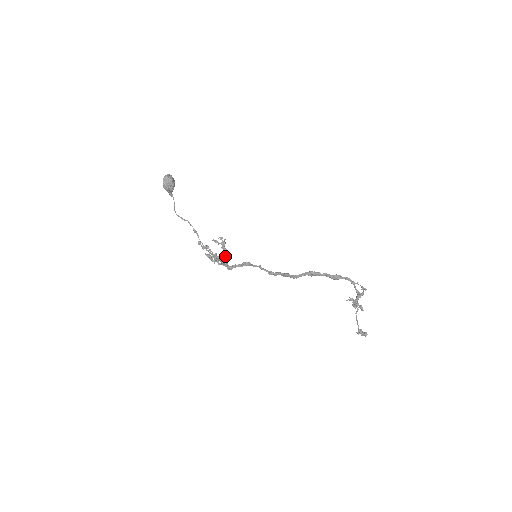
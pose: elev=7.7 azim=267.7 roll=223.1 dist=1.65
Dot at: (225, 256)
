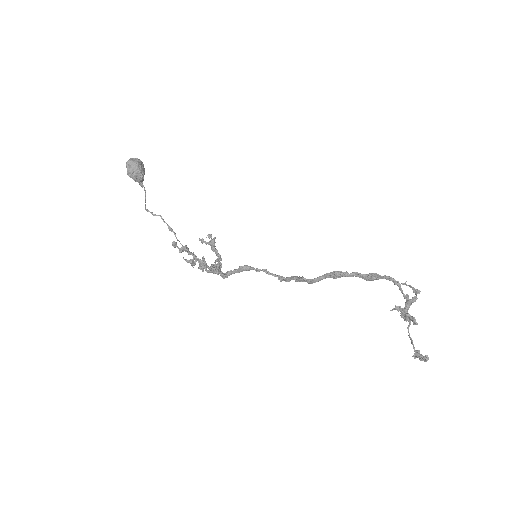
Dot at: (216, 260)
